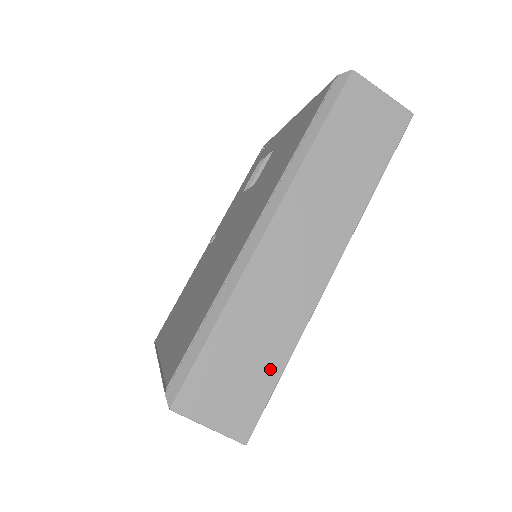
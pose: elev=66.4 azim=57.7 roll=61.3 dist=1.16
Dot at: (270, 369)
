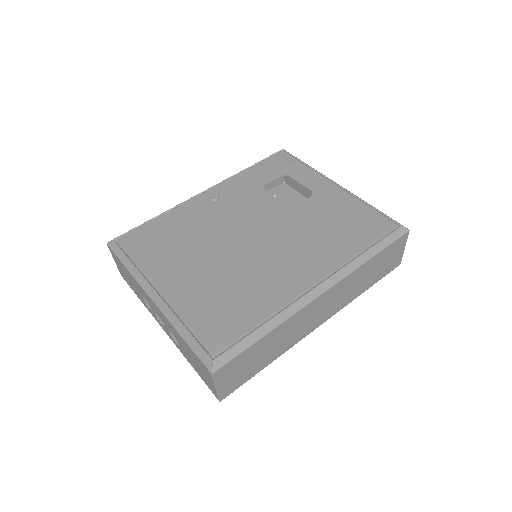
Dot at: (261, 366)
